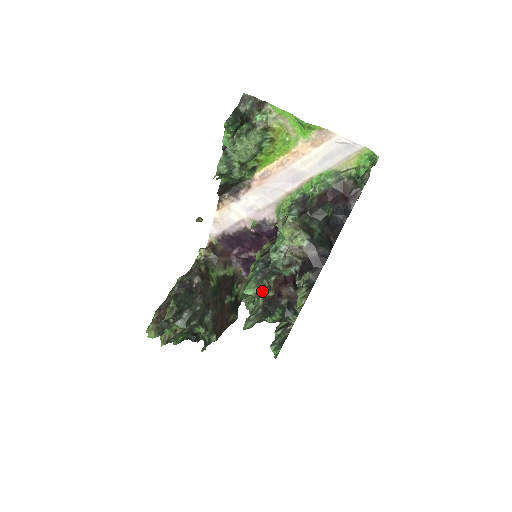
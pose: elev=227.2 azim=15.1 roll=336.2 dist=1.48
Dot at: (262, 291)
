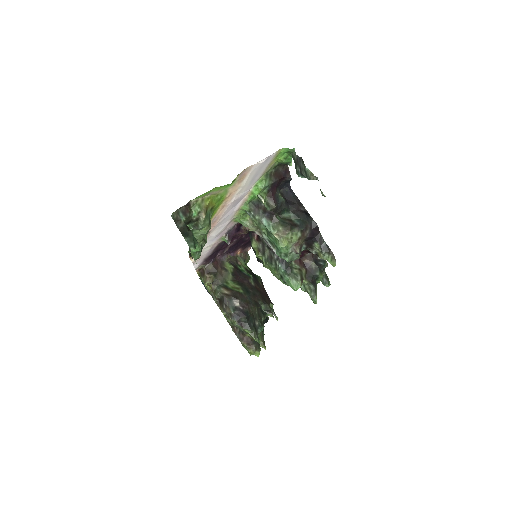
Dot at: (302, 278)
